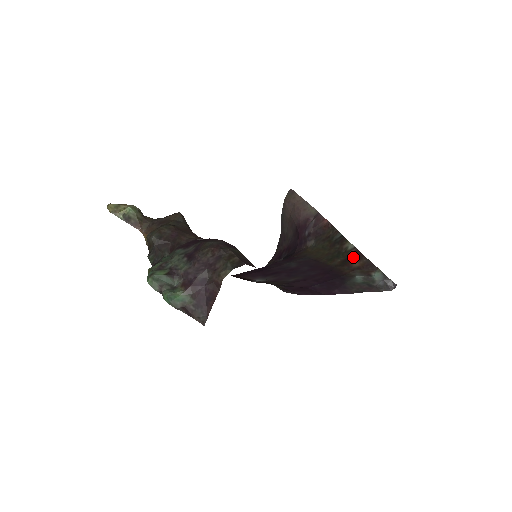
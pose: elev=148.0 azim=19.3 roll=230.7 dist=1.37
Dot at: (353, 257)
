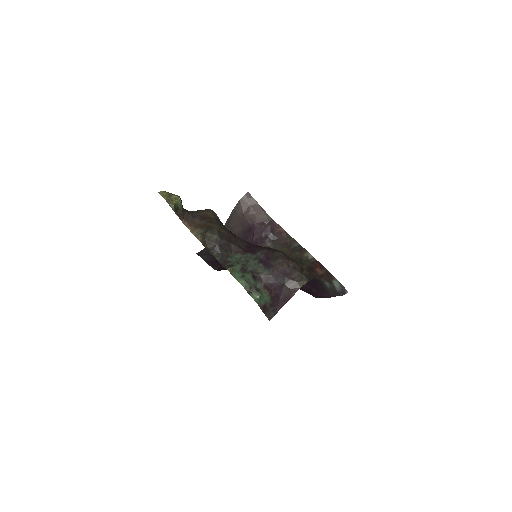
Dot at: (316, 266)
